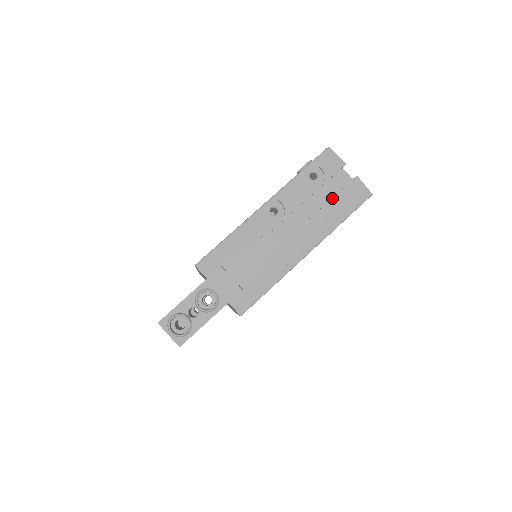
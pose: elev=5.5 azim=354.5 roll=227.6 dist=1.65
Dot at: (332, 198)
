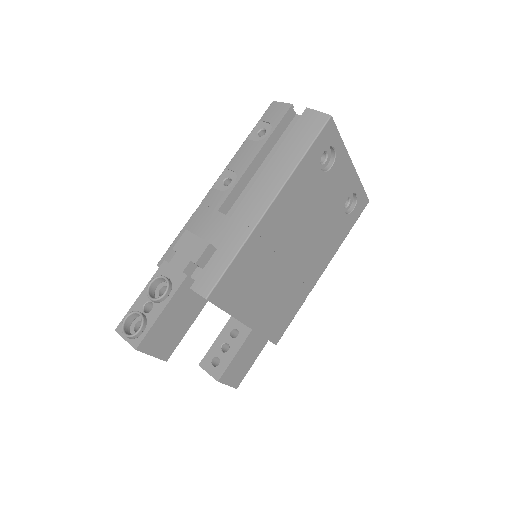
Dot at: (284, 140)
